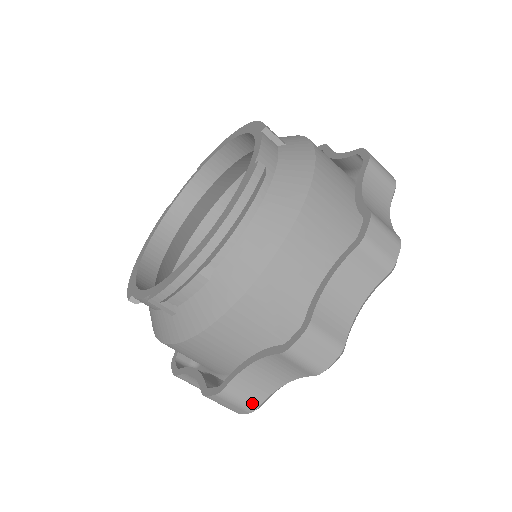
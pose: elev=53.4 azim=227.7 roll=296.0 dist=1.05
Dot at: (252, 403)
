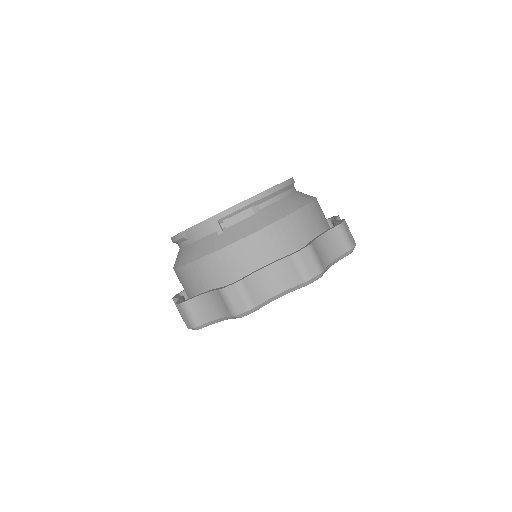
Dot at: (254, 301)
